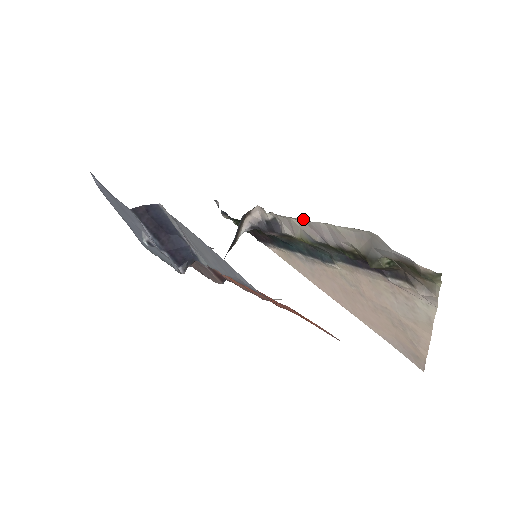
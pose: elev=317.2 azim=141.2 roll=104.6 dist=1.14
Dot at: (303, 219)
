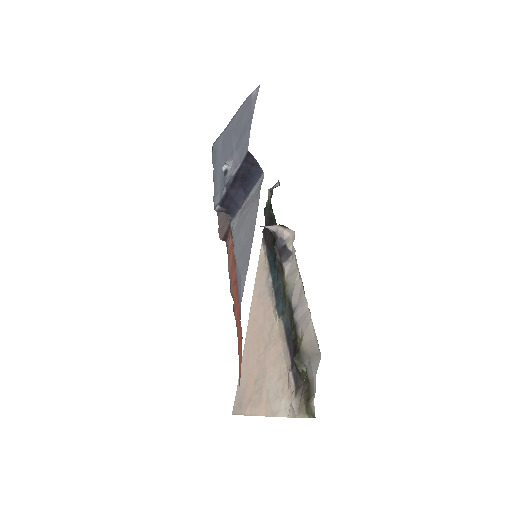
Dot at: occluded
